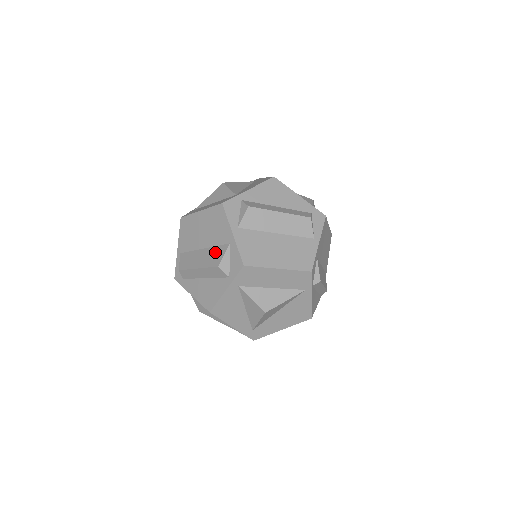
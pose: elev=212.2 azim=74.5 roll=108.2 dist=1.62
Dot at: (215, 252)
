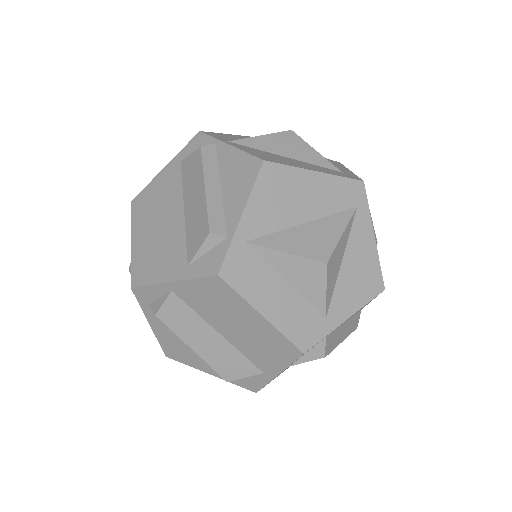
Dot at: (235, 361)
